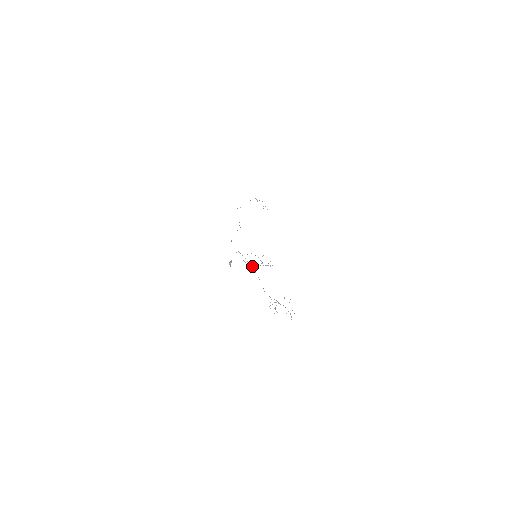
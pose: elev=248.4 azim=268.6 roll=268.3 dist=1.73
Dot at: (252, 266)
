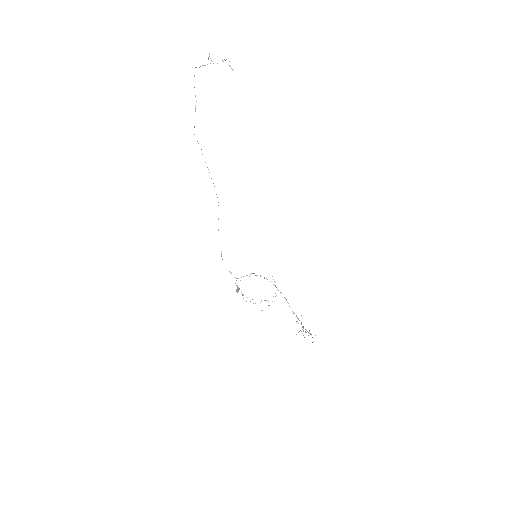
Dot at: occluded
